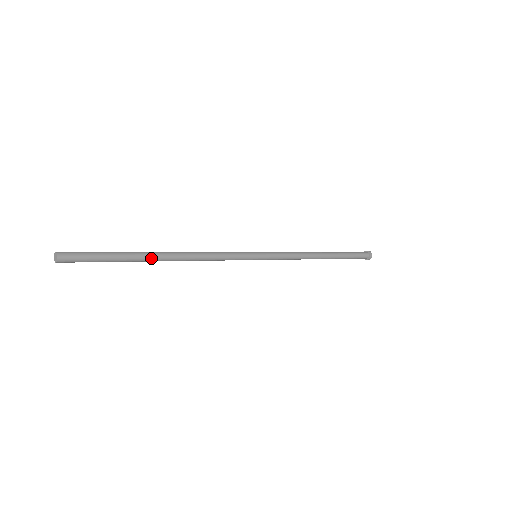
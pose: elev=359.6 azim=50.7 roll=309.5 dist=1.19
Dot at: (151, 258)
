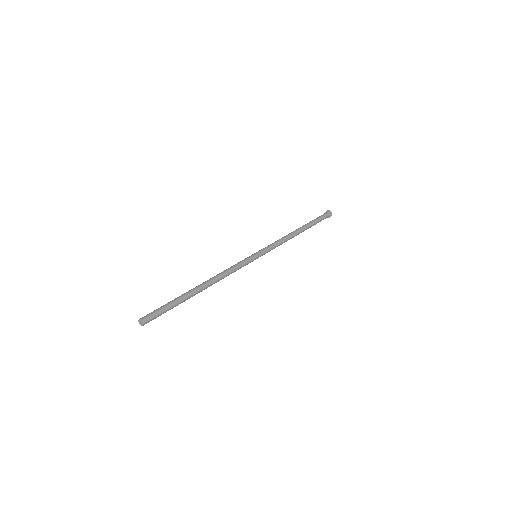
Dot at: (194, 294)
